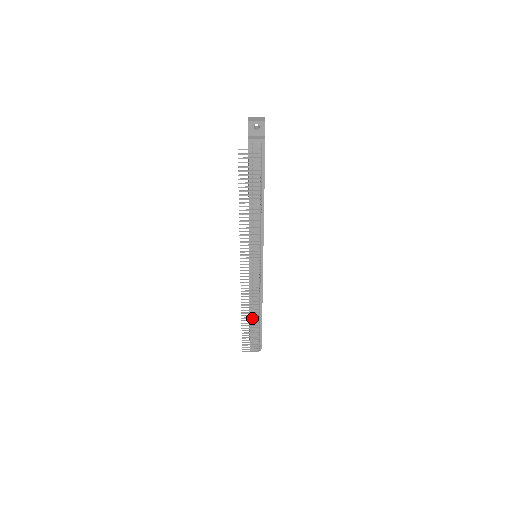
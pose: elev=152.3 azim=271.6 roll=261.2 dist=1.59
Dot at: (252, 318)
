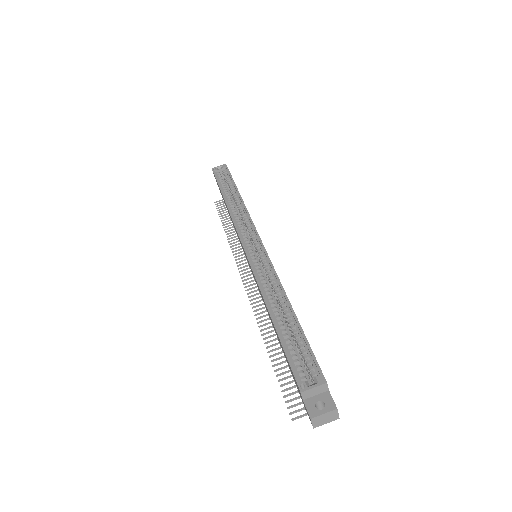
Dot at: occluded
